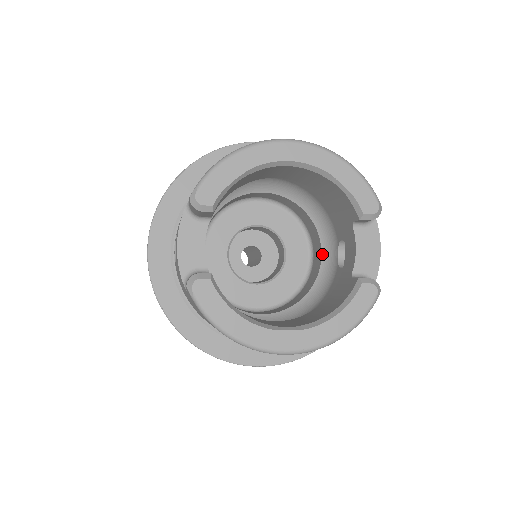
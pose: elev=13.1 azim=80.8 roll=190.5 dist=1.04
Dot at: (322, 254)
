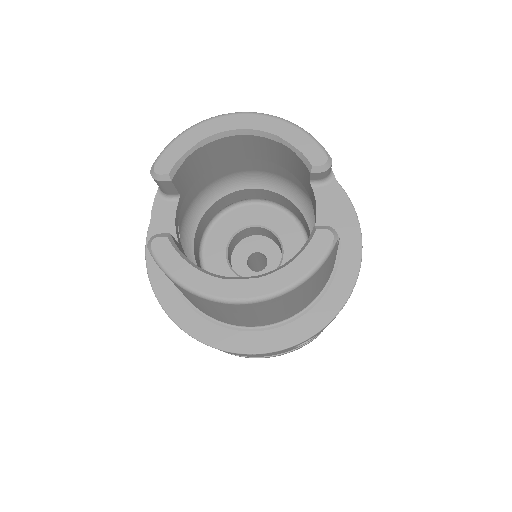
Dot at: occluded
